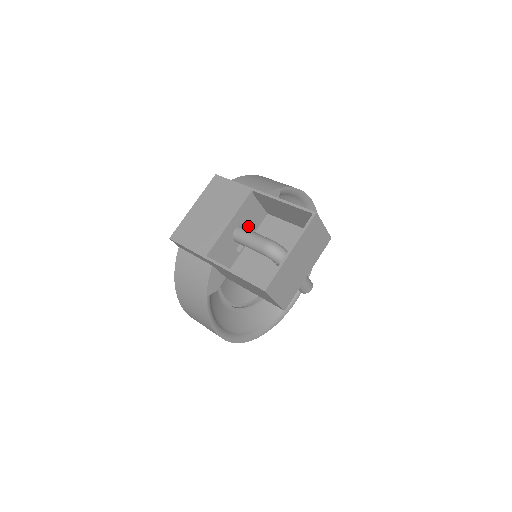
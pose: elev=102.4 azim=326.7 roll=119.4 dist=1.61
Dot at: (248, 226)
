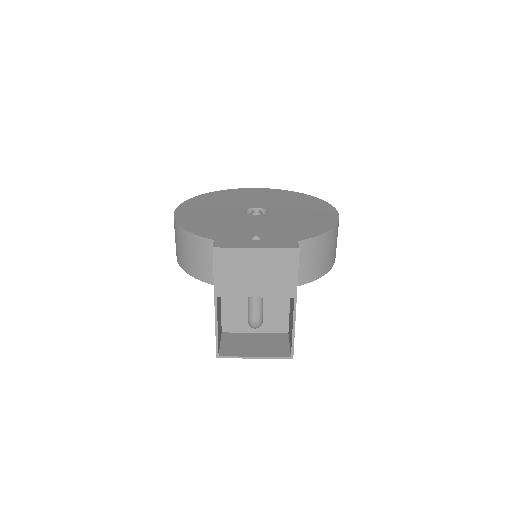
Dot at: occluded
